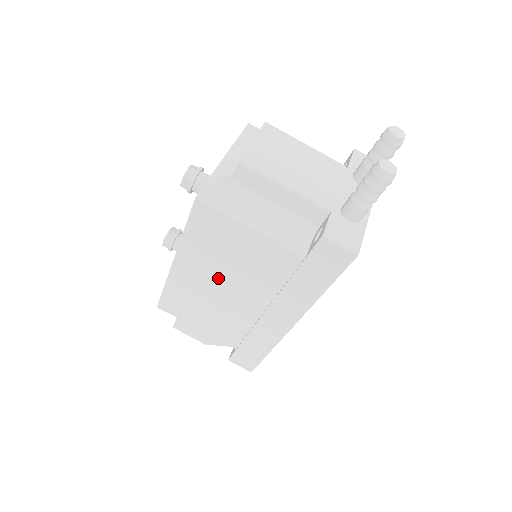
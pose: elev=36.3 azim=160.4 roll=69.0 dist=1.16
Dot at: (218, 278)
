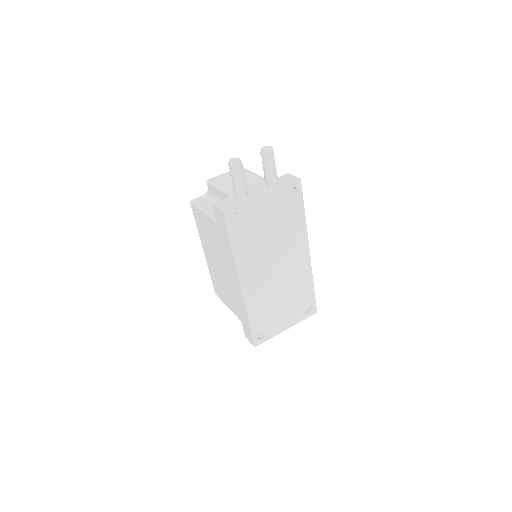
Dot at: (214, 256)
